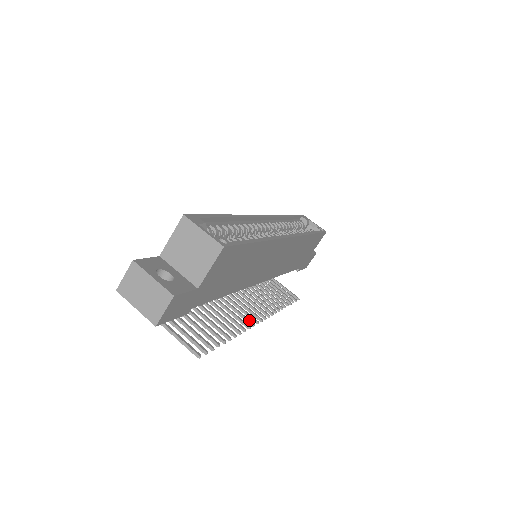
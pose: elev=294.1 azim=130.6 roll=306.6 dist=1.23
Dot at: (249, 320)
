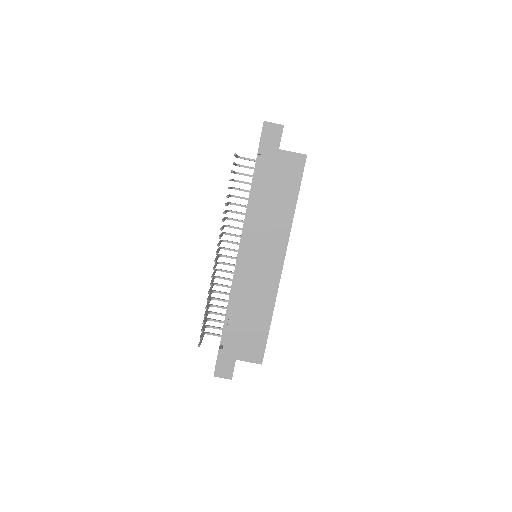
Dot at: occluded
